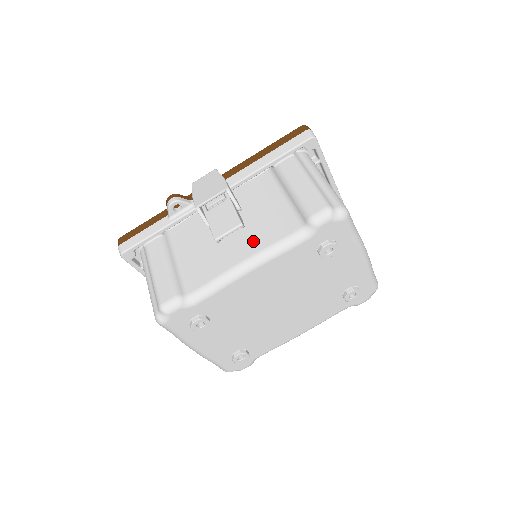
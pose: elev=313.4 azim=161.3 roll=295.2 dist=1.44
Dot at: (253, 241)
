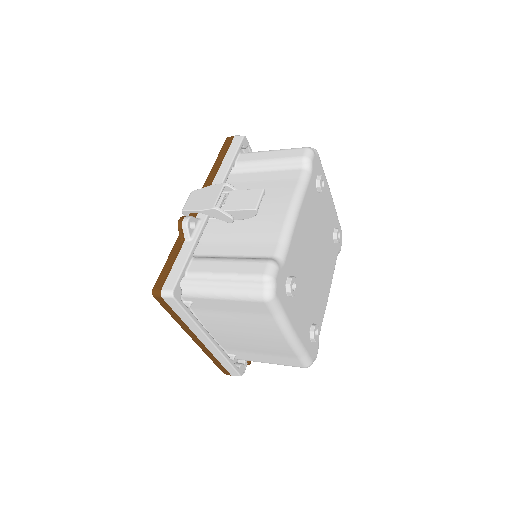
Dot at: (279, 198)
